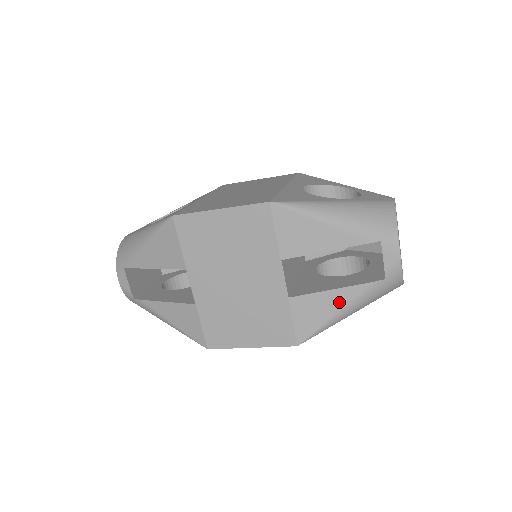
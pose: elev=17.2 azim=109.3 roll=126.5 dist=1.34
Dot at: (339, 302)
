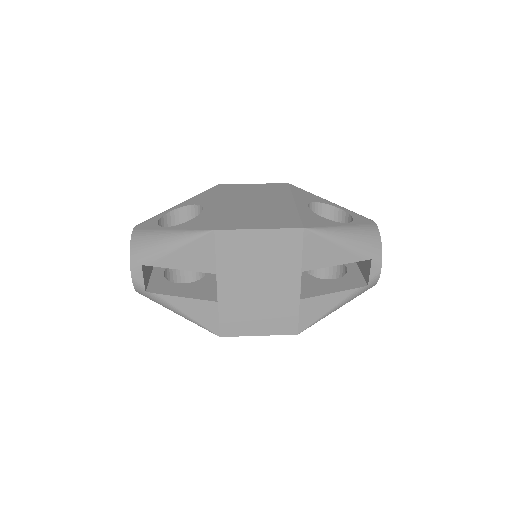
Dot at: (334, 302)
